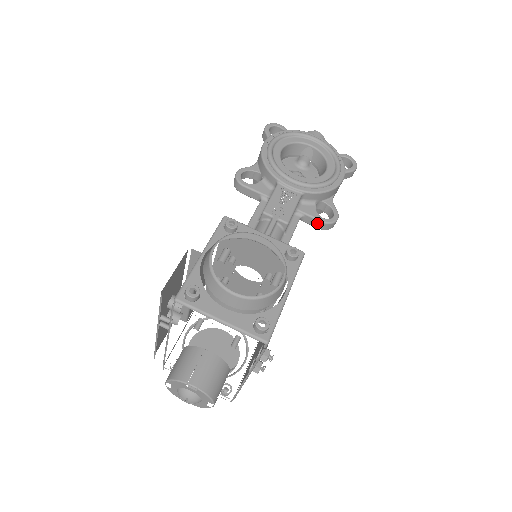
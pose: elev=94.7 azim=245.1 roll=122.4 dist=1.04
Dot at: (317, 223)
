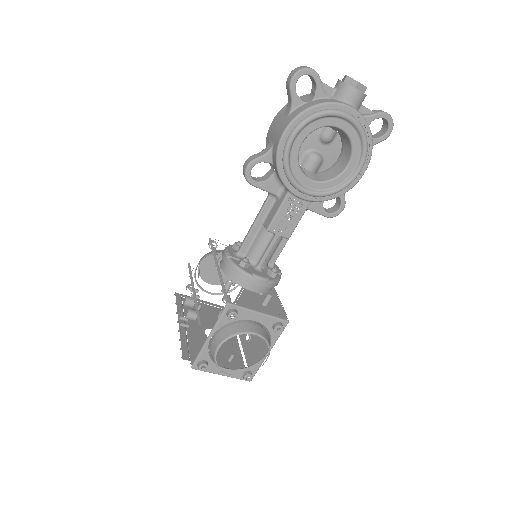
Dot at: (321, 214)
